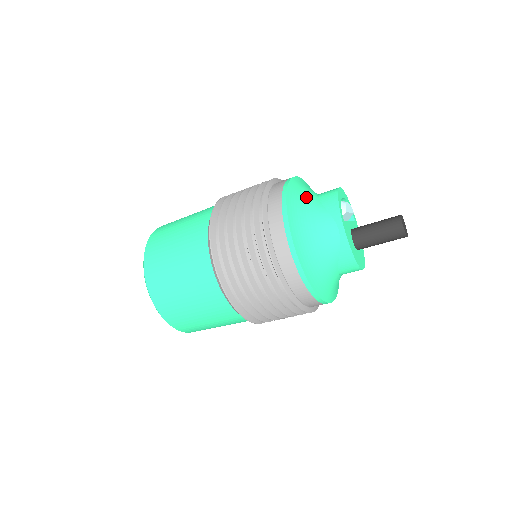
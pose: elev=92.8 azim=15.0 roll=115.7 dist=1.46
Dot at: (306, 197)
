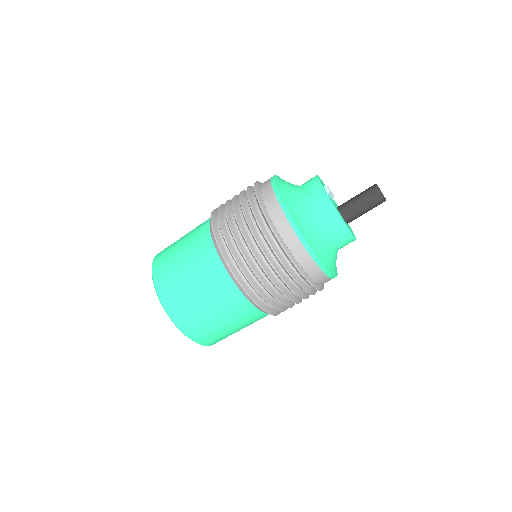
Dot at: (292, 187)
